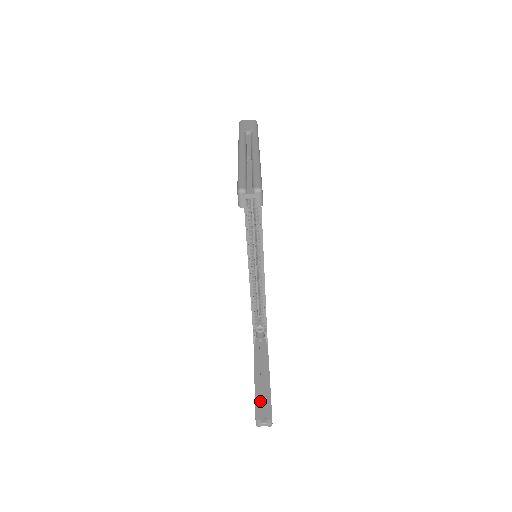
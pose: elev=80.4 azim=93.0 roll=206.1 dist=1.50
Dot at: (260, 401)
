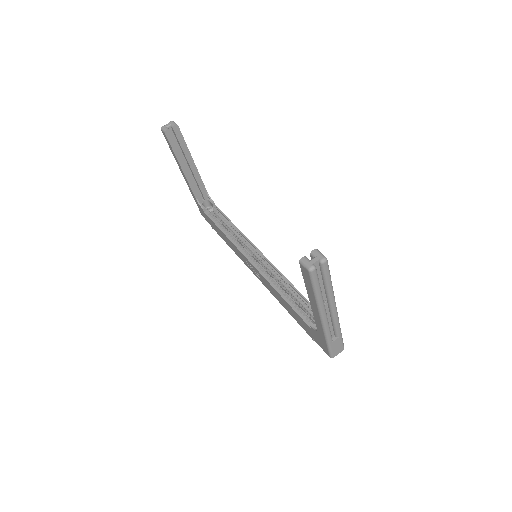
Dot at: occluded
